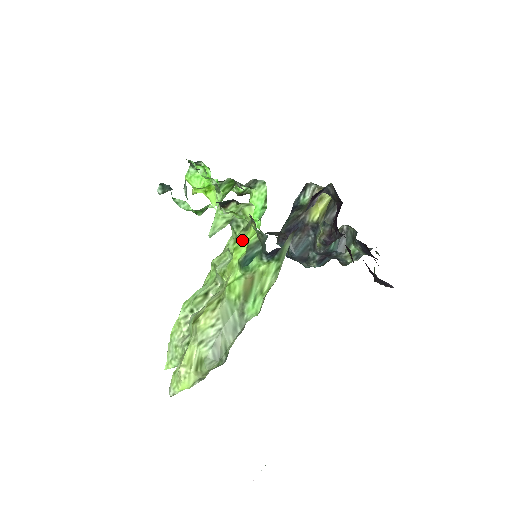
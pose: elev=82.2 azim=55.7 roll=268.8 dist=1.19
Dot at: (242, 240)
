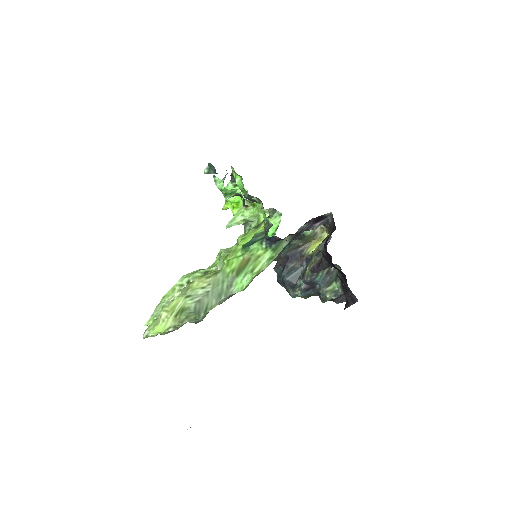
Dot at: (251, 234)
